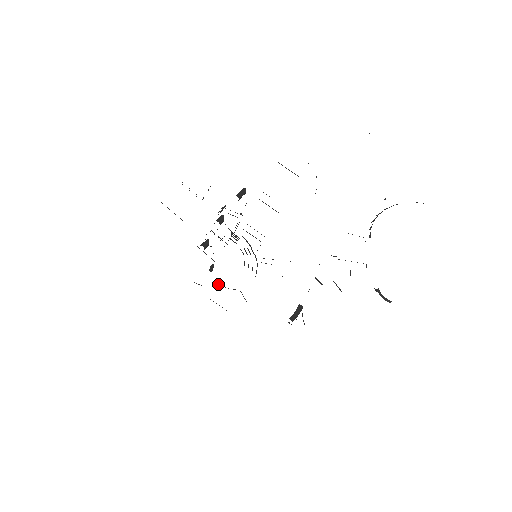
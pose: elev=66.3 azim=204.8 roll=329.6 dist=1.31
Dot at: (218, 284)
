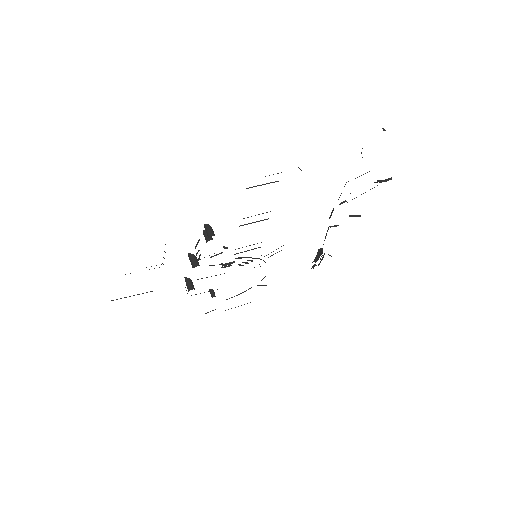
Dot at: occluded
